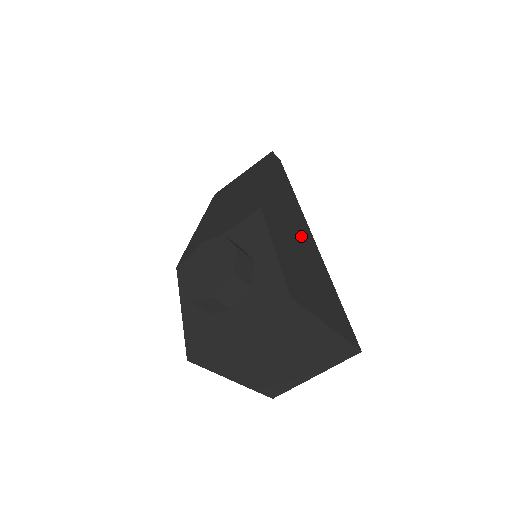
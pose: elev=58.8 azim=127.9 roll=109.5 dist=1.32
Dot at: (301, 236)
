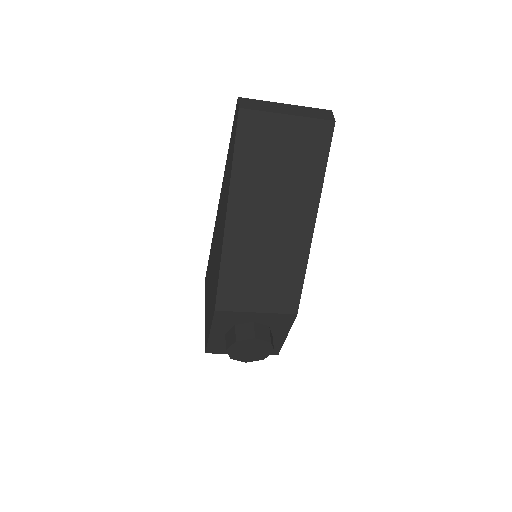
Dot at: occluded
